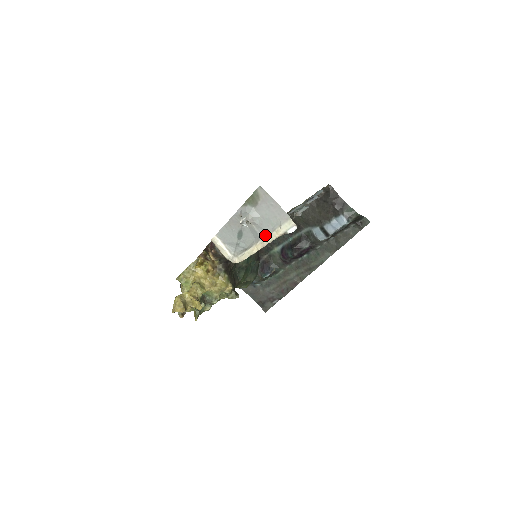
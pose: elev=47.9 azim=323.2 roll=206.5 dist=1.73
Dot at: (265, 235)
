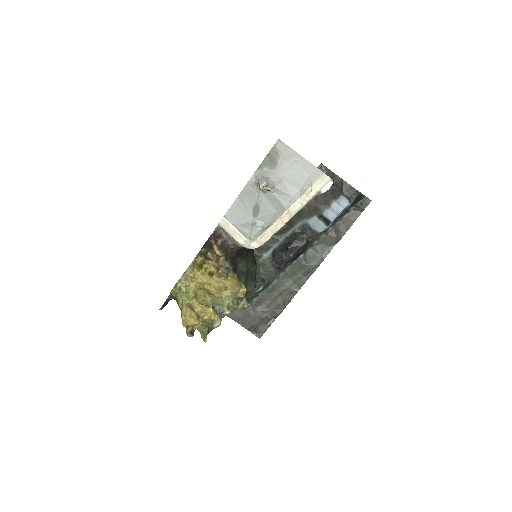
Dot at: (291, 202)
